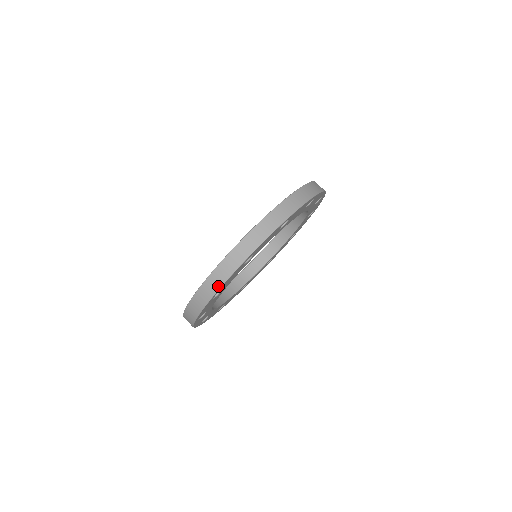
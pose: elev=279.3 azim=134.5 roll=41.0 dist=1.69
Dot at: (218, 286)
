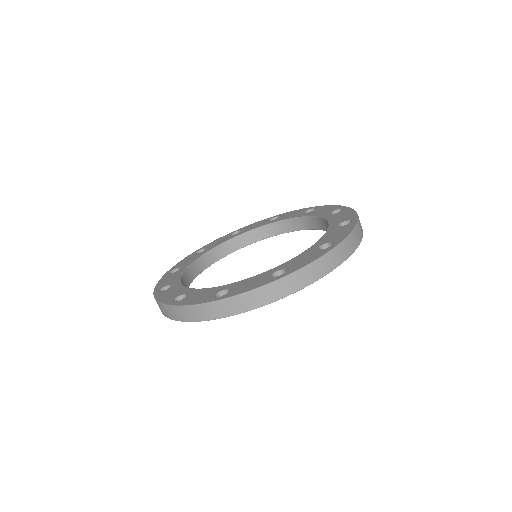
Dot at: (187, 319)
